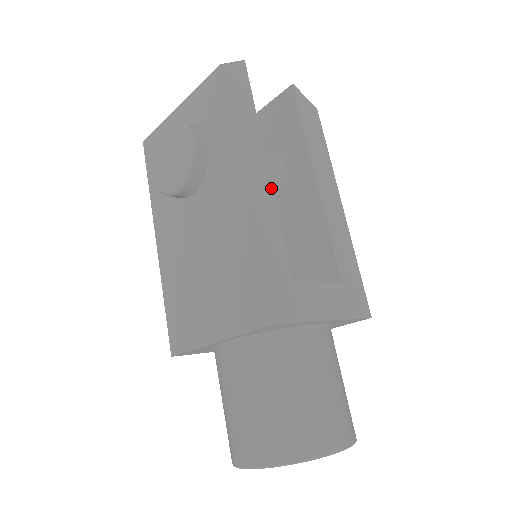
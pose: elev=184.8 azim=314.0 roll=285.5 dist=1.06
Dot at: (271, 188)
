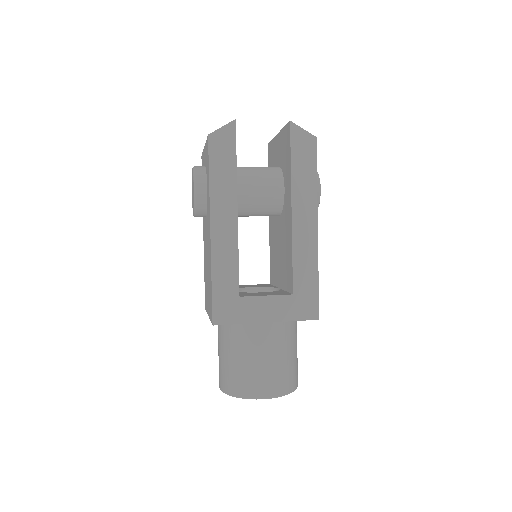
Dot at: (236, 229)
